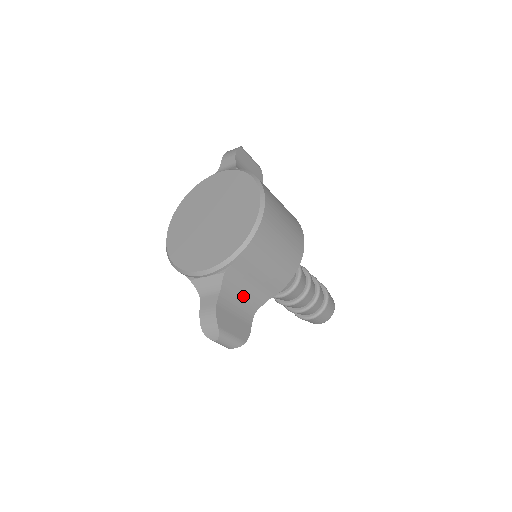
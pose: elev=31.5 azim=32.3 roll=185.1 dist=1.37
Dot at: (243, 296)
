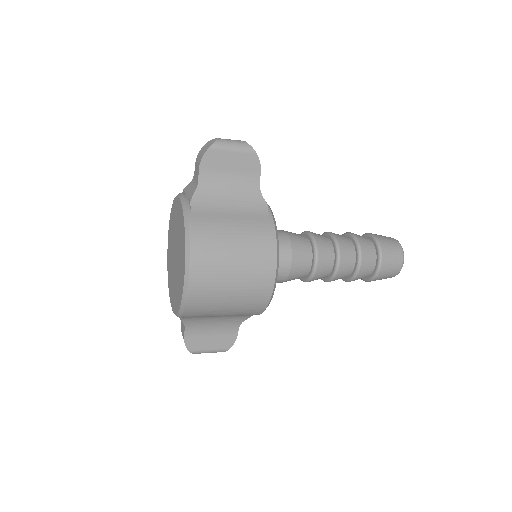
Dot at: (216, 321)
